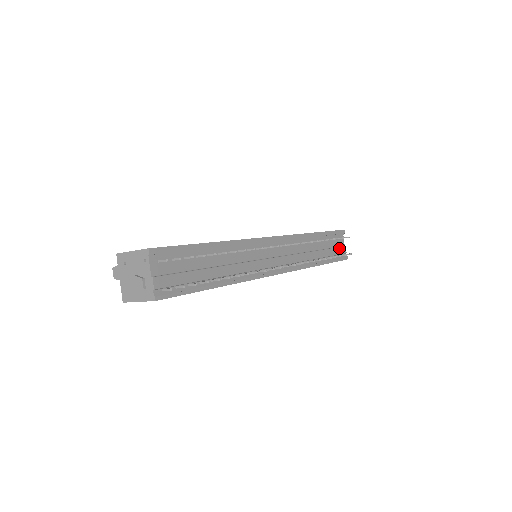
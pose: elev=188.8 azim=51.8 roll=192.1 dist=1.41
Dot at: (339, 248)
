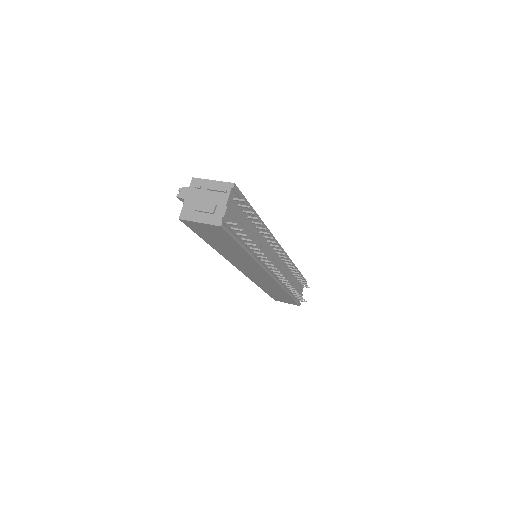
Dot at: (300, 292)
